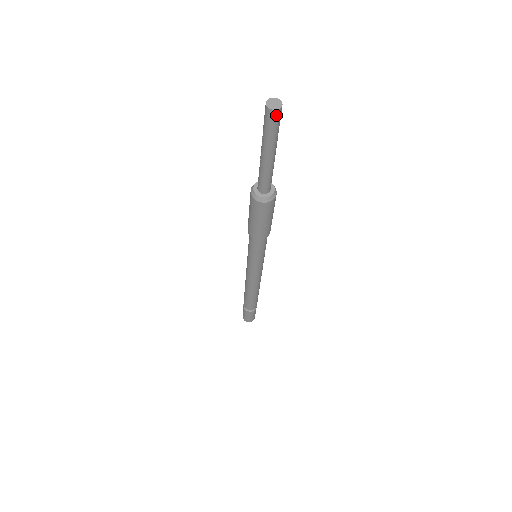
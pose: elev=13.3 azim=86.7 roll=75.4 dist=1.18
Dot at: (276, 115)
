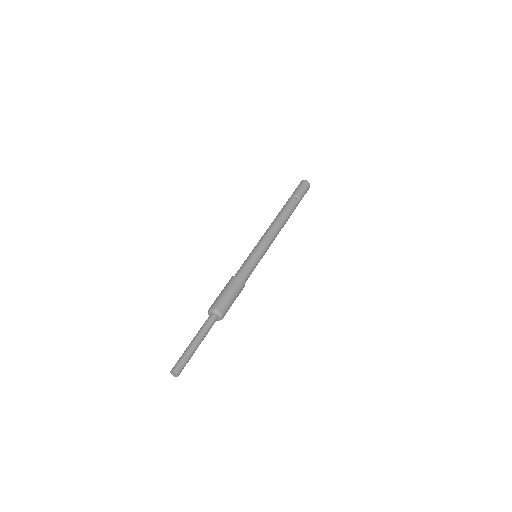
Dot at: (179, 374)
